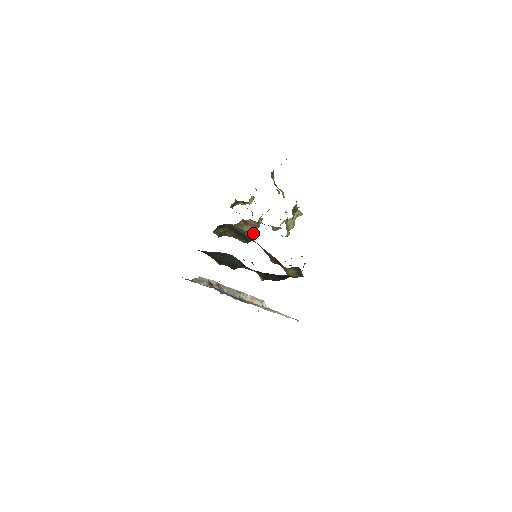
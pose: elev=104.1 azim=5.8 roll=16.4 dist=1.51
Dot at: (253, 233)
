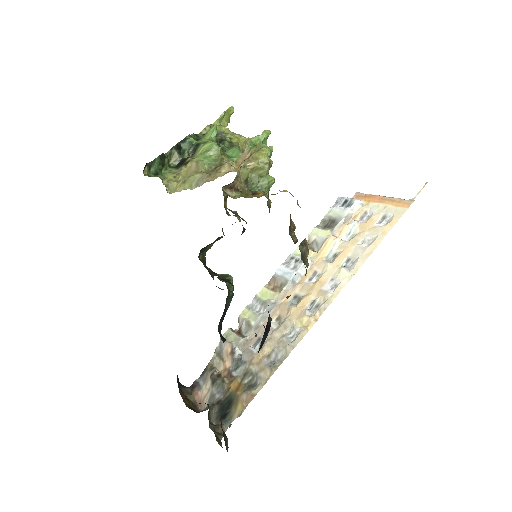
Dot at: occluded
